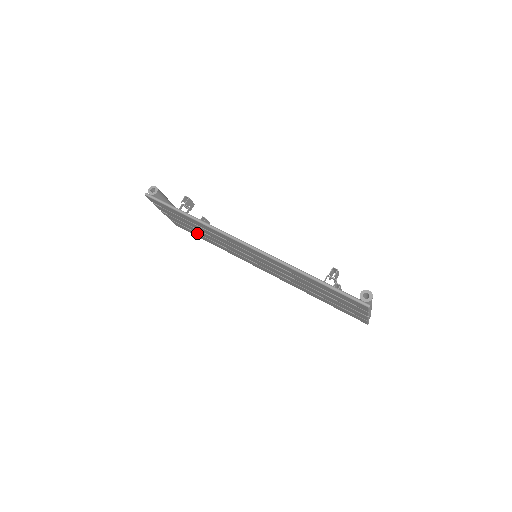
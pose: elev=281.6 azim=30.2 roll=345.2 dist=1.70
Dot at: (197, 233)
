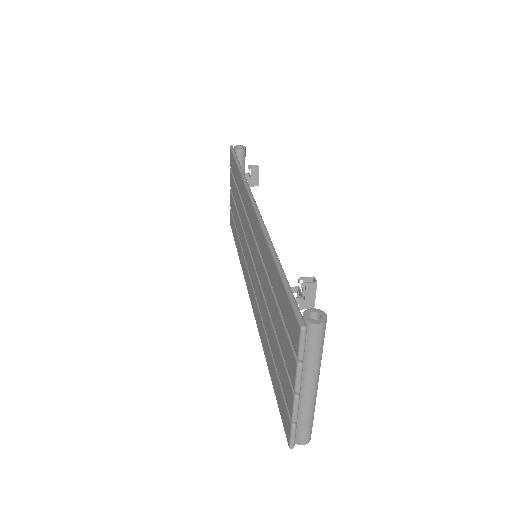
Dot at: (236, 229)
